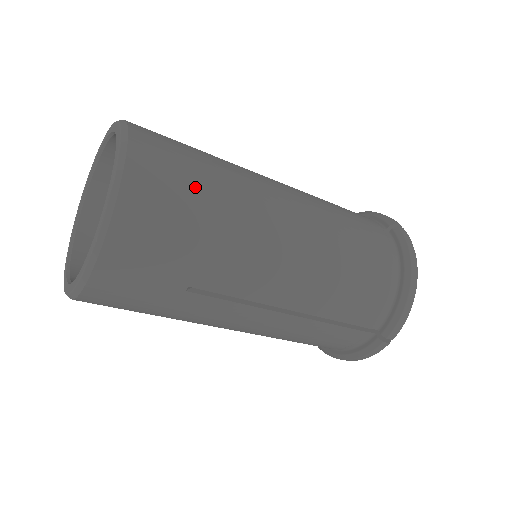
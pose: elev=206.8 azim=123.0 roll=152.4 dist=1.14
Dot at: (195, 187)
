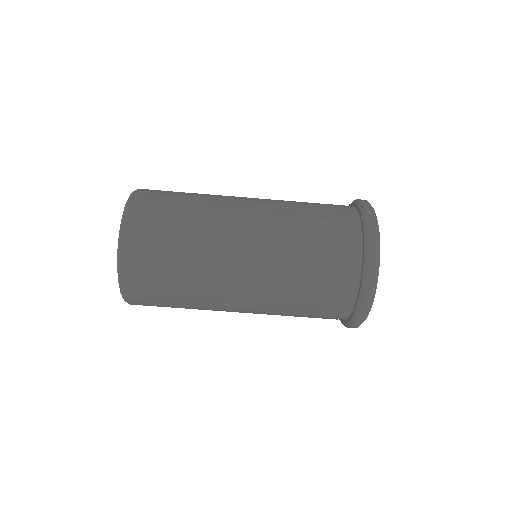
Dot at: (170, 233)
